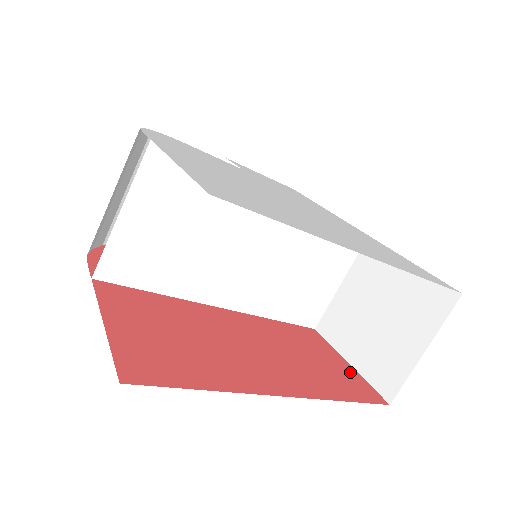
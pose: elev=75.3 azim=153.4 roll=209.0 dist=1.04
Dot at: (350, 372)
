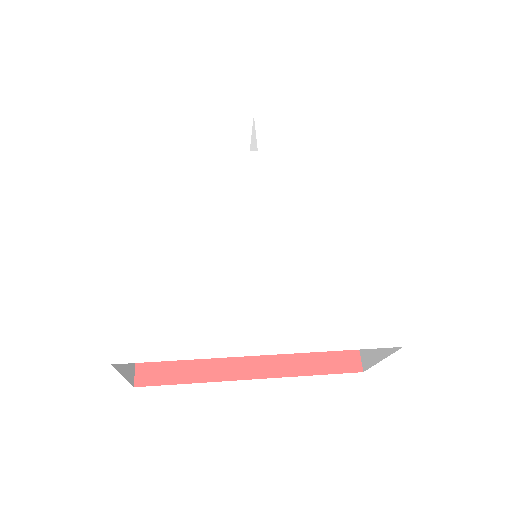
Dot at: occluded
